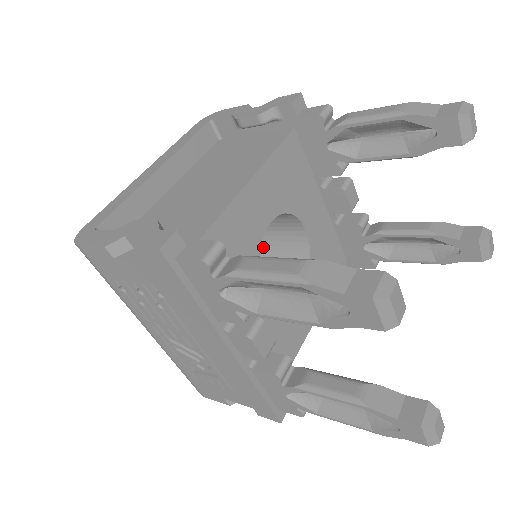
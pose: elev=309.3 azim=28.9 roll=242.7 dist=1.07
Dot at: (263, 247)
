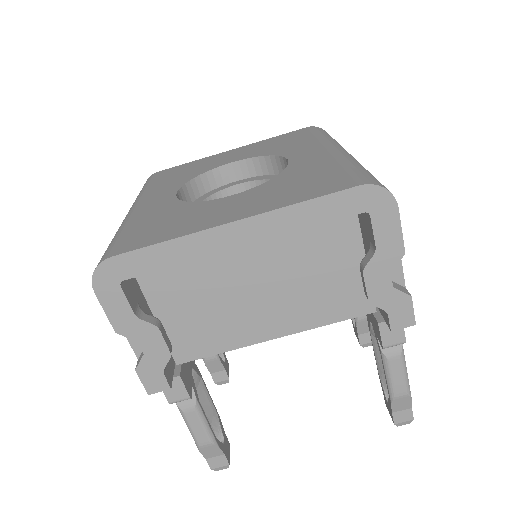
Dot at: occluded
